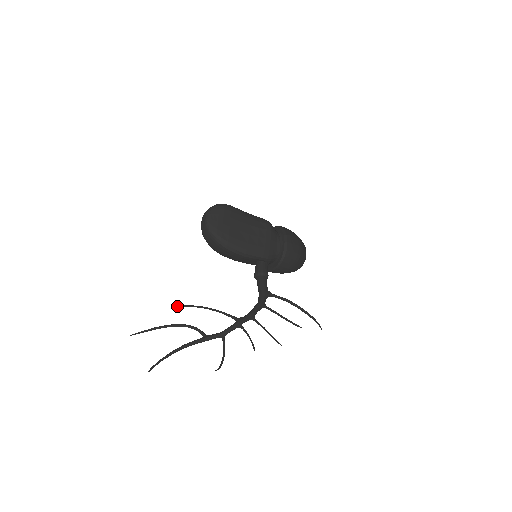
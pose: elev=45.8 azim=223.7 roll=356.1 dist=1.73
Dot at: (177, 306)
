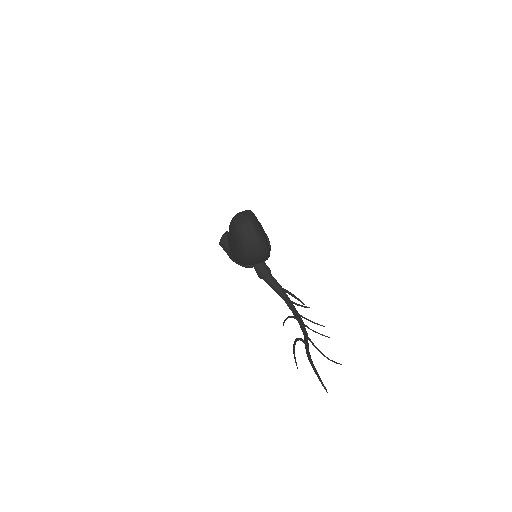
Dot at: (283, 325)
